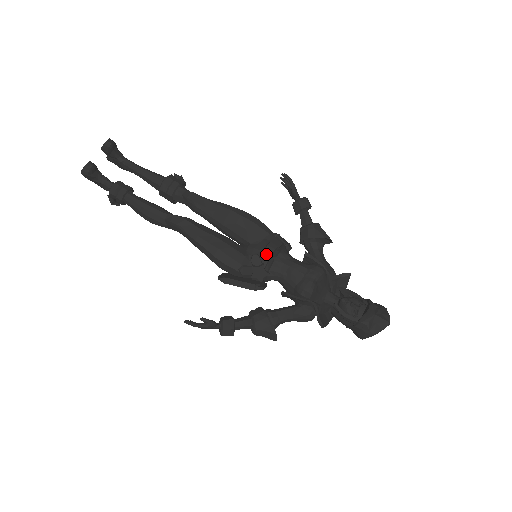
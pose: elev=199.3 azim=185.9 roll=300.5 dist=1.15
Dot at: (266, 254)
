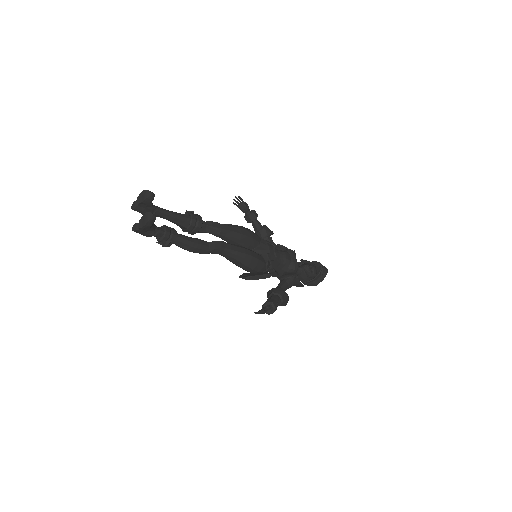
Dot at: (272, 251)
